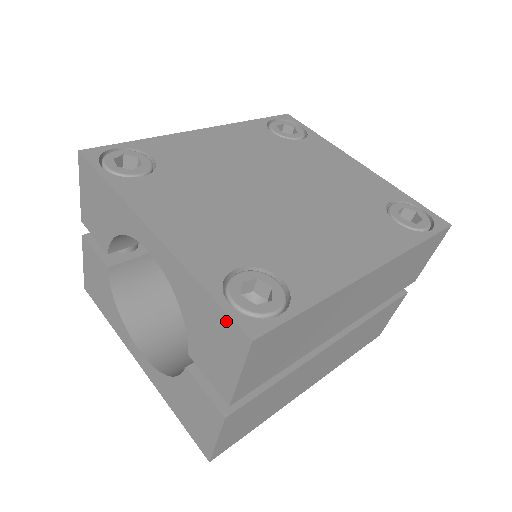
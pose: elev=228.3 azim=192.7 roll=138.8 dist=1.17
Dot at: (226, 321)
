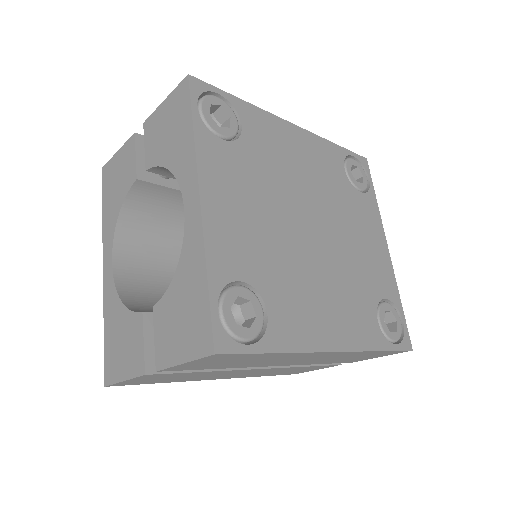
Dot at: (206, 321)
